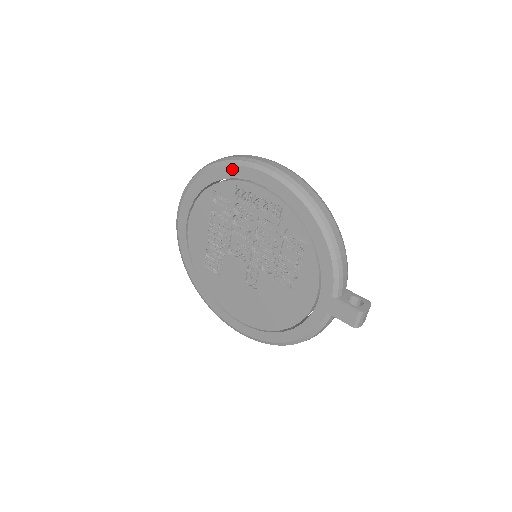
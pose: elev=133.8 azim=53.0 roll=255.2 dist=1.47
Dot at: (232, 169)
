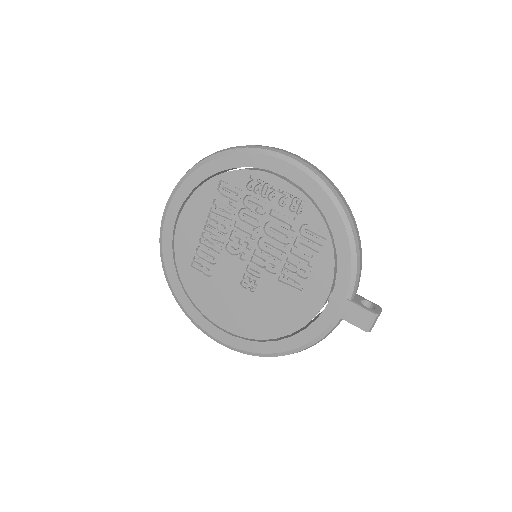
Dot at: (249, 157)
